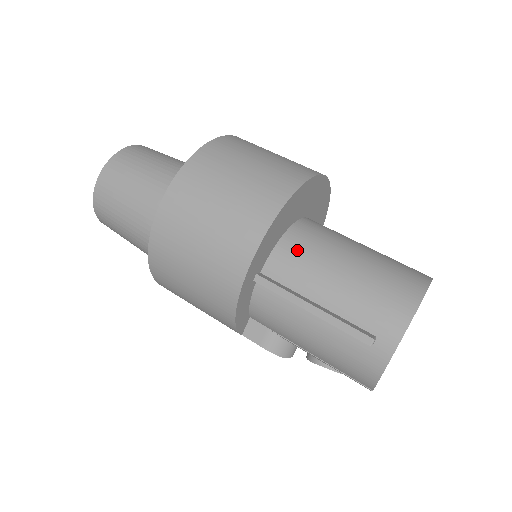
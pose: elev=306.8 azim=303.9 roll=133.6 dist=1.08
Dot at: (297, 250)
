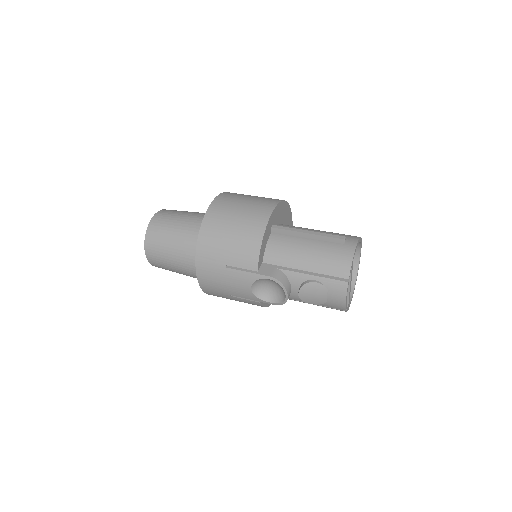
Dot at: occluded
